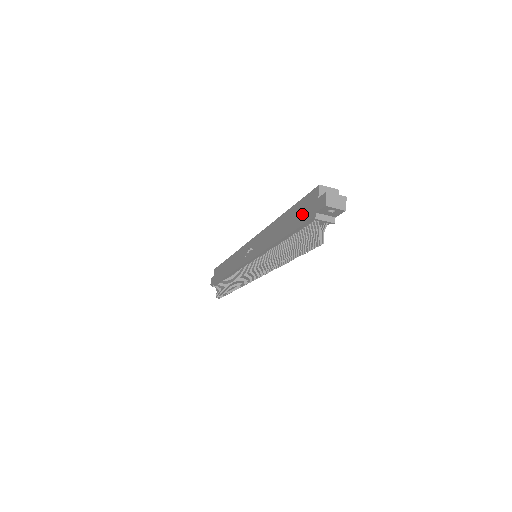
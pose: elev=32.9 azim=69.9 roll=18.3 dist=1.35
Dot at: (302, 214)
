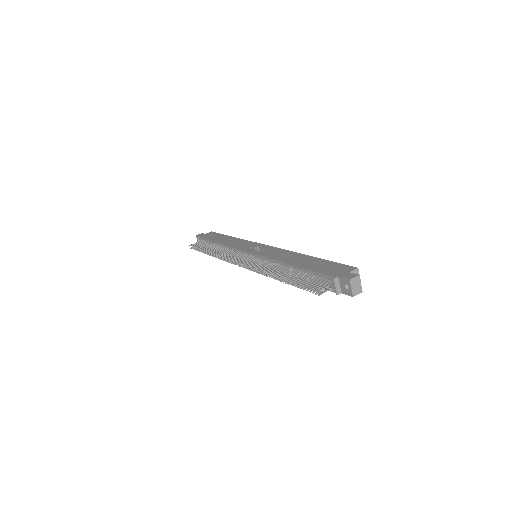
Dot at: (326, 268)
